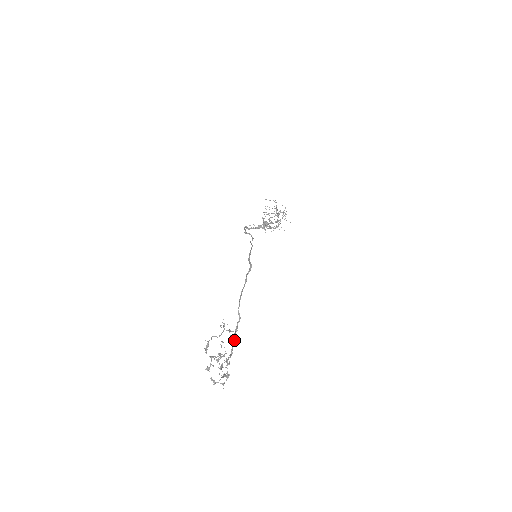
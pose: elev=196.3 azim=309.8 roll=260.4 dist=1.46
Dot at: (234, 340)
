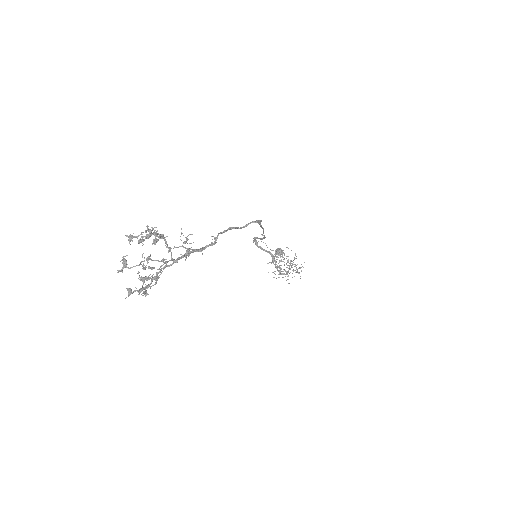
Dot at: occluded
